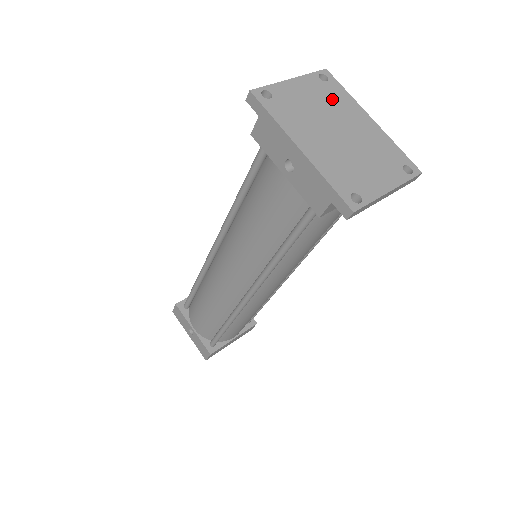
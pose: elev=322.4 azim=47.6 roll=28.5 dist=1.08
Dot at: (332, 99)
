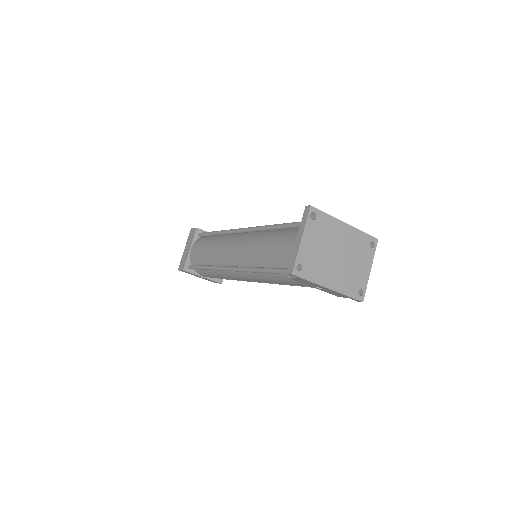
Dot at: (325, 231)
